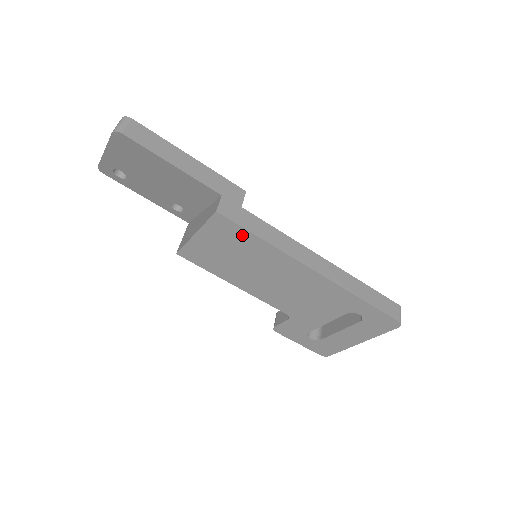
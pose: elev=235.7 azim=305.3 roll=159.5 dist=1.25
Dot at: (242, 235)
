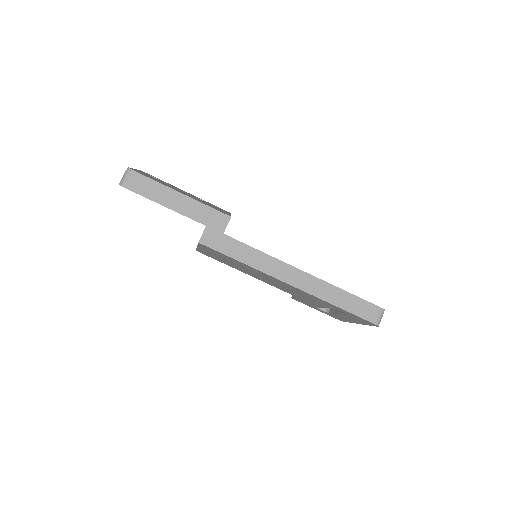
Dot at: (225, 256)
